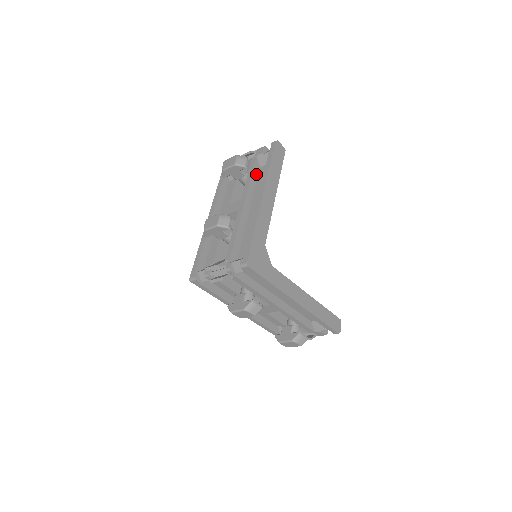
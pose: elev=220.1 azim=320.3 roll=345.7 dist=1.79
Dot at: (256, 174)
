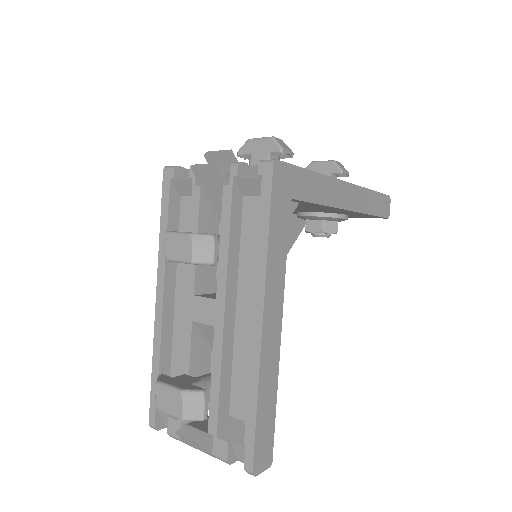
Dot at: occluded
